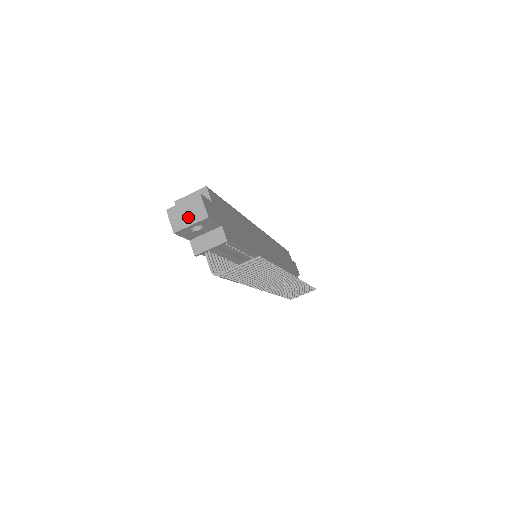
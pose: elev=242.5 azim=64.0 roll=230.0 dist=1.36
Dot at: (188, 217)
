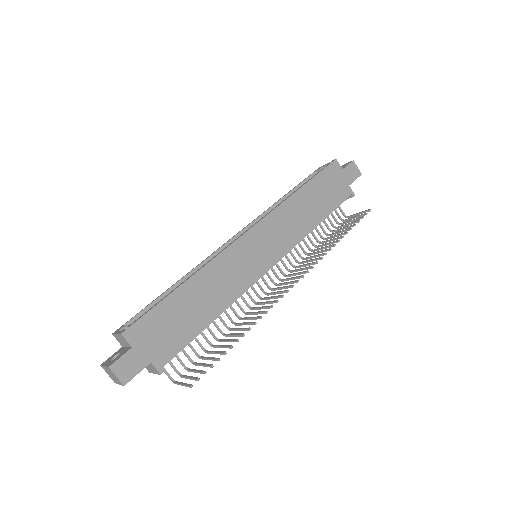
Dot at: (114, 378)
